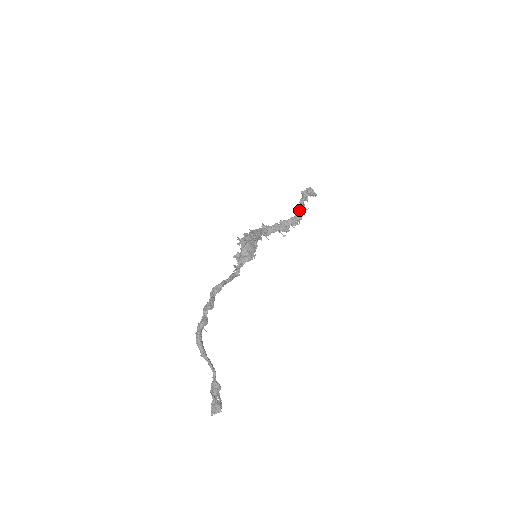
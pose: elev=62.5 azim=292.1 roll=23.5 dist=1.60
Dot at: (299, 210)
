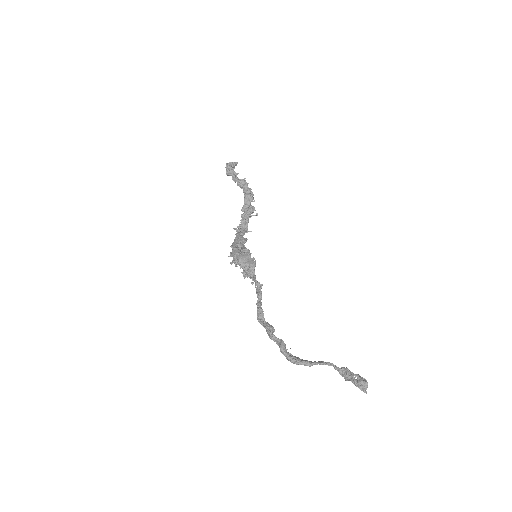
Dot at: (241, 187)
